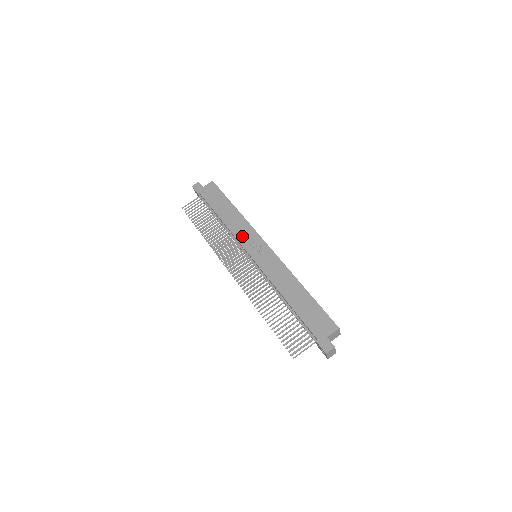
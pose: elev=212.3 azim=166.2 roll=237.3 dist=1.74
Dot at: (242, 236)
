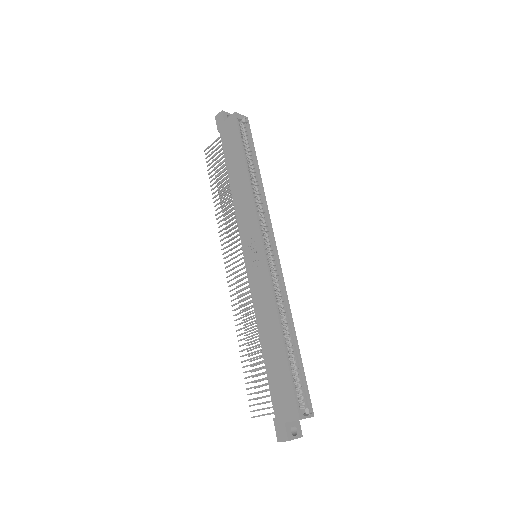
Dot at: (243, 223)
